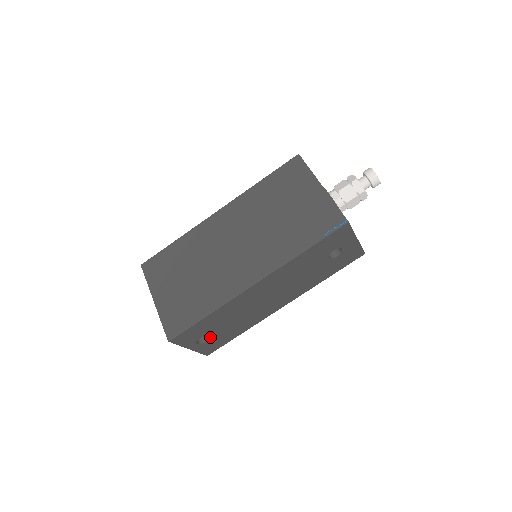
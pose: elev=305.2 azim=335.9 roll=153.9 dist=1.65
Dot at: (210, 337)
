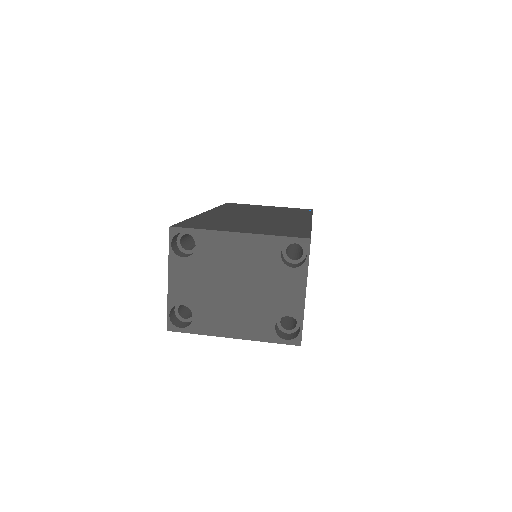
Dot at: occluded
